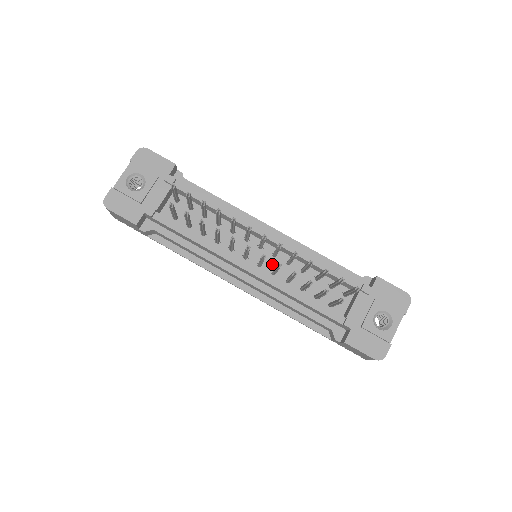
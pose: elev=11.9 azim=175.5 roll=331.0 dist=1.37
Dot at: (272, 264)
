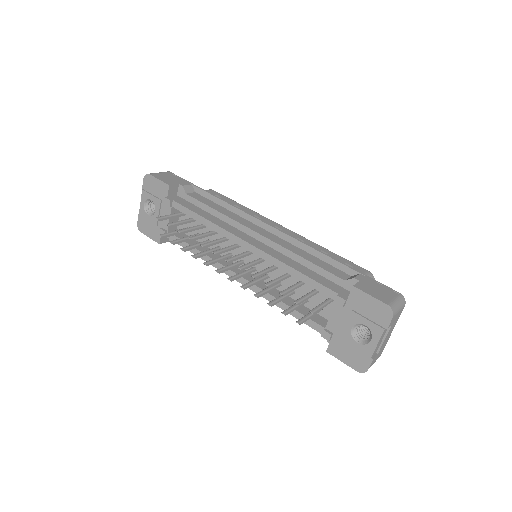
Dot at: (264, 268)
